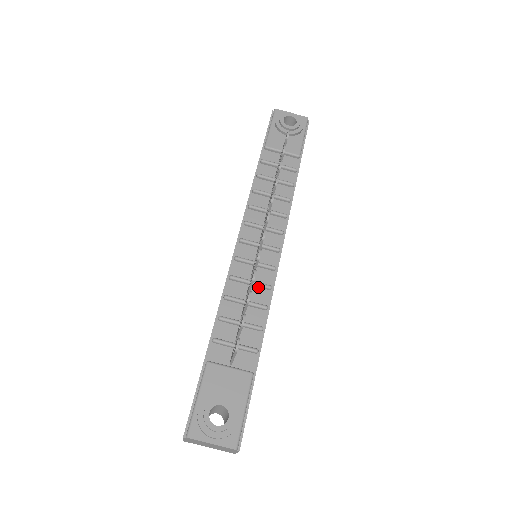
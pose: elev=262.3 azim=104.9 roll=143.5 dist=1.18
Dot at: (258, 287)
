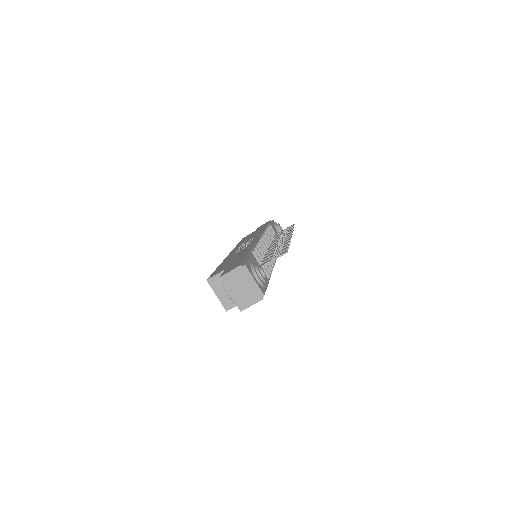
Dot at: occluded
